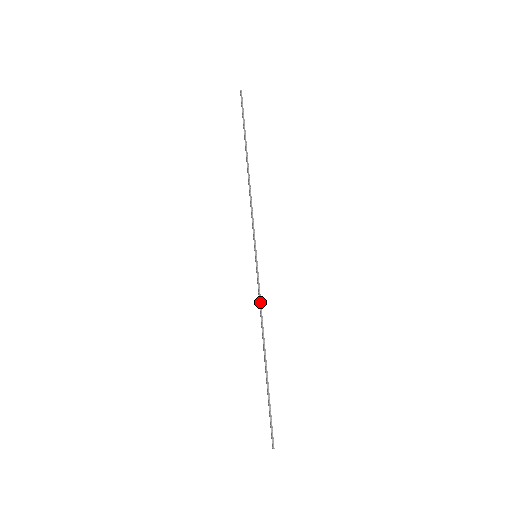
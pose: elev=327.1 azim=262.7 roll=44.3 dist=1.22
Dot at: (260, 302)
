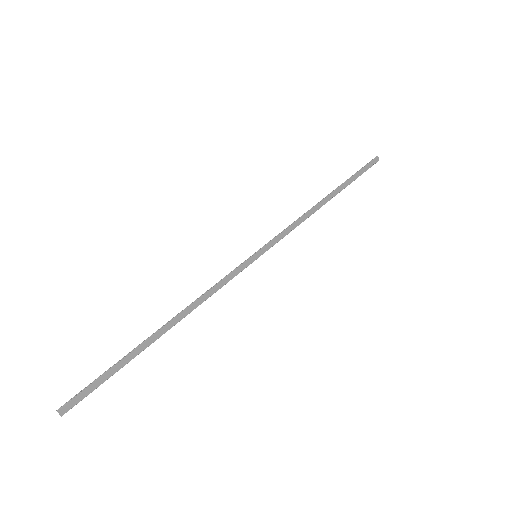
Dot at: (214, 286)
